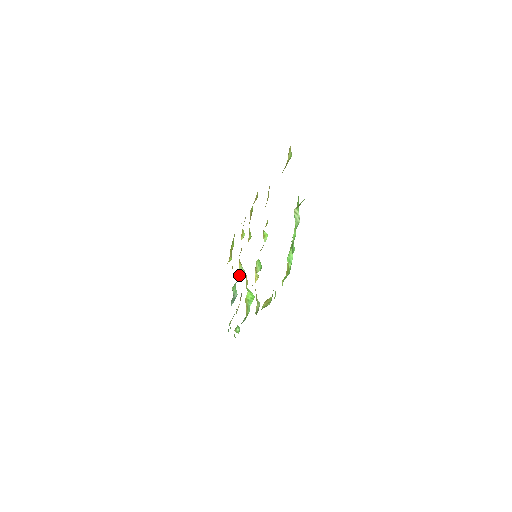
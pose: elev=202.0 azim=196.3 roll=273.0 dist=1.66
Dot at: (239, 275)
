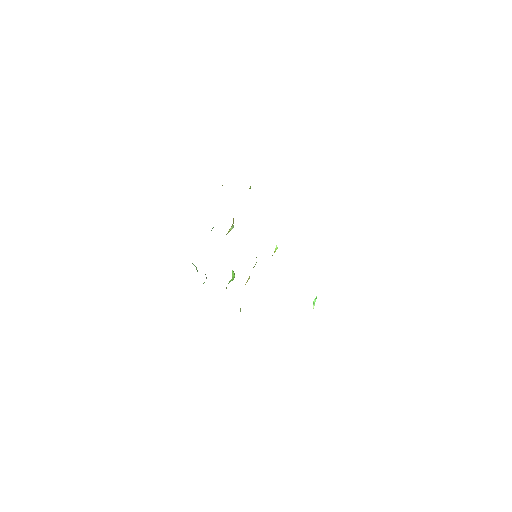
Dot at: (227, 233)
